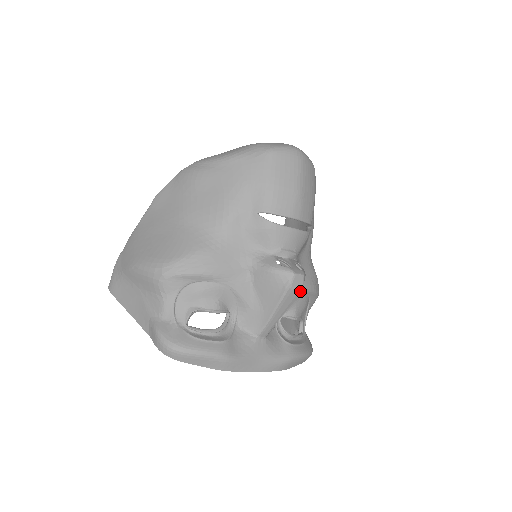
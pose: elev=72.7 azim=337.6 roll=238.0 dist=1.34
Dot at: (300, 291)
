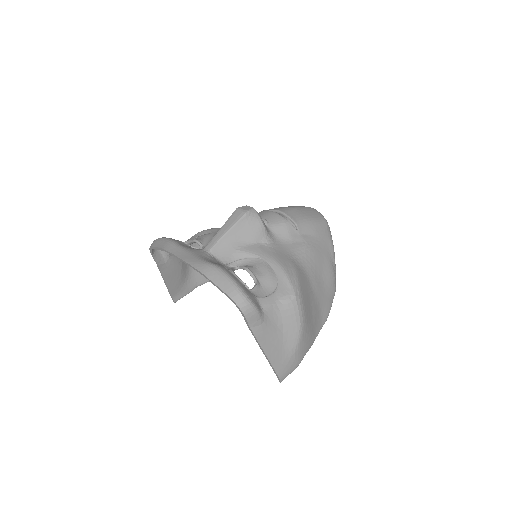
Dot at: (244, 212)
